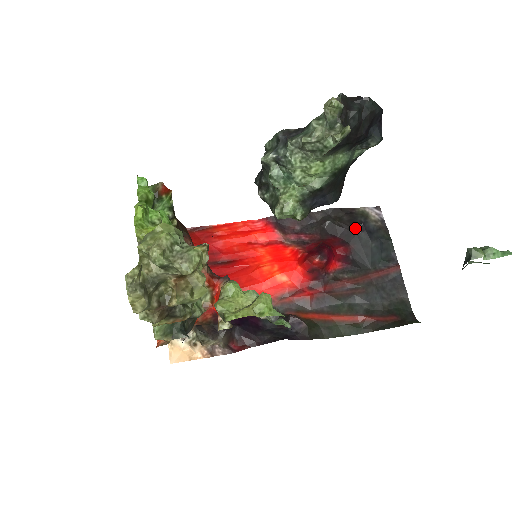
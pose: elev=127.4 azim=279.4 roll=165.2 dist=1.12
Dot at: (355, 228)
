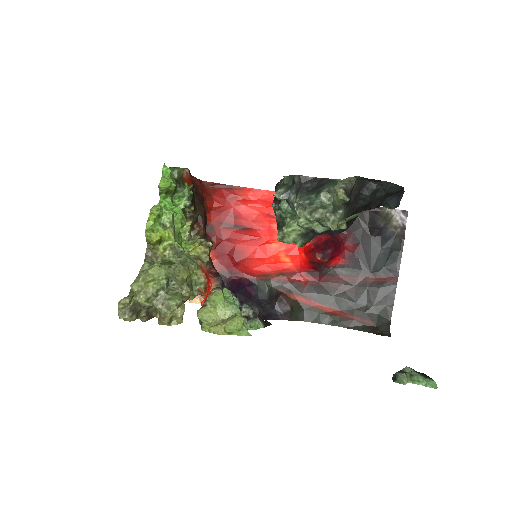
Dot at: (372, 230)
